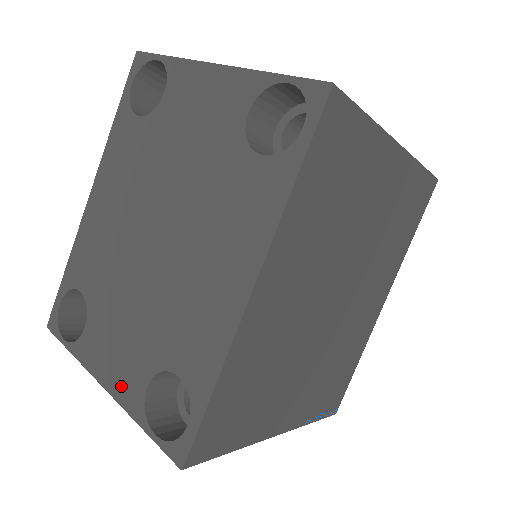
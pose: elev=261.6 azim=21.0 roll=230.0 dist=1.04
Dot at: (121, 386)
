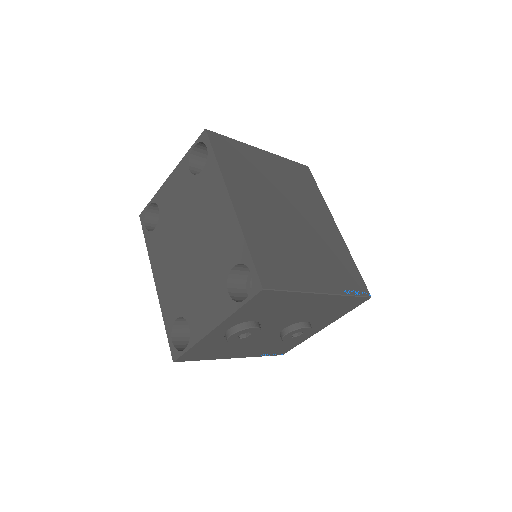
Dot at: (219, 313)
